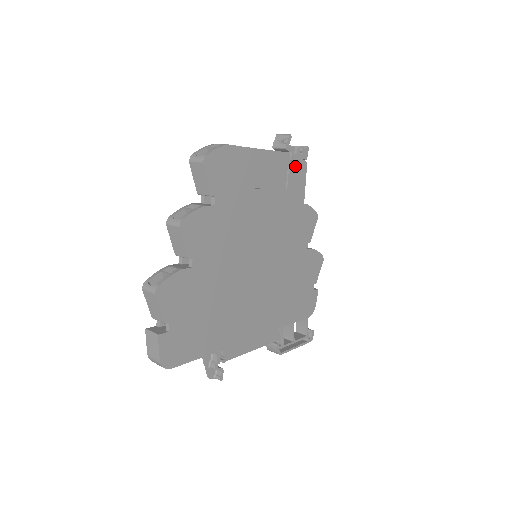
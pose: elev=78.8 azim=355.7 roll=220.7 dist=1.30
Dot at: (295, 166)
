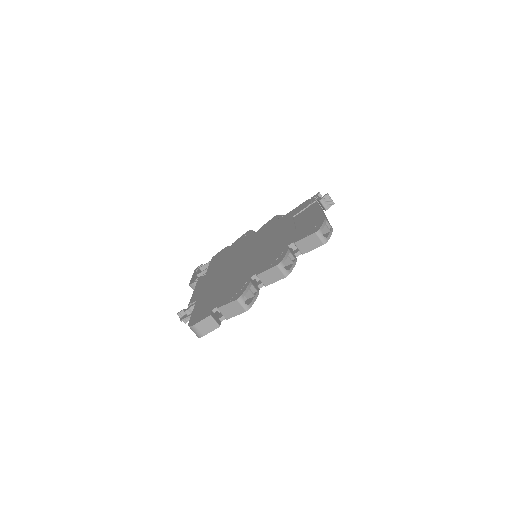
Dot at: occluded
